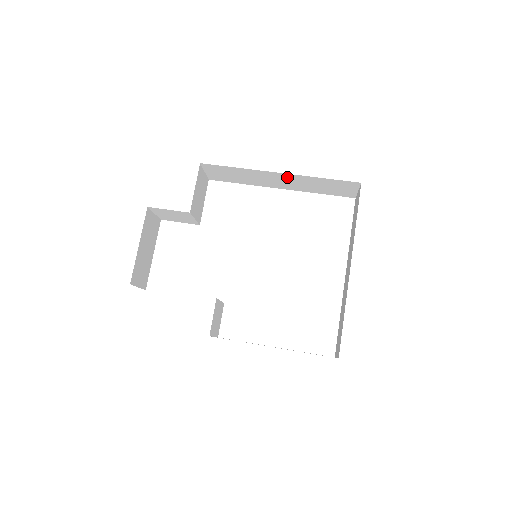
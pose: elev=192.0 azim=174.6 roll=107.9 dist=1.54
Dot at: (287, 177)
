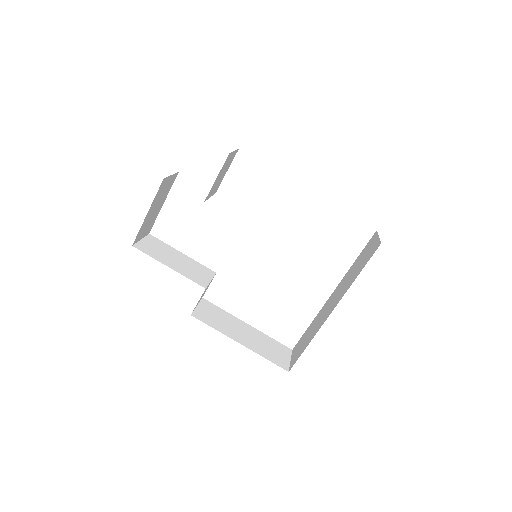
Dot at: occluded
